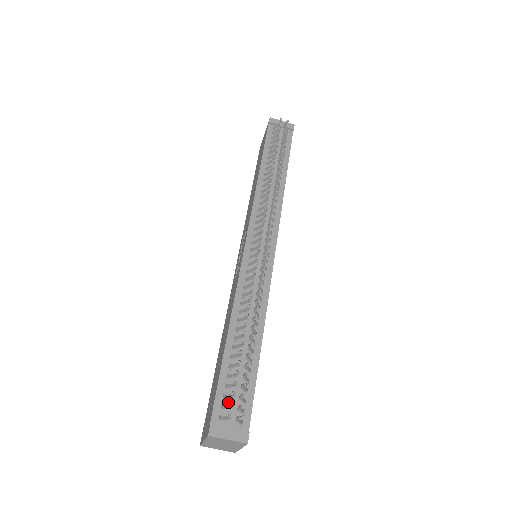
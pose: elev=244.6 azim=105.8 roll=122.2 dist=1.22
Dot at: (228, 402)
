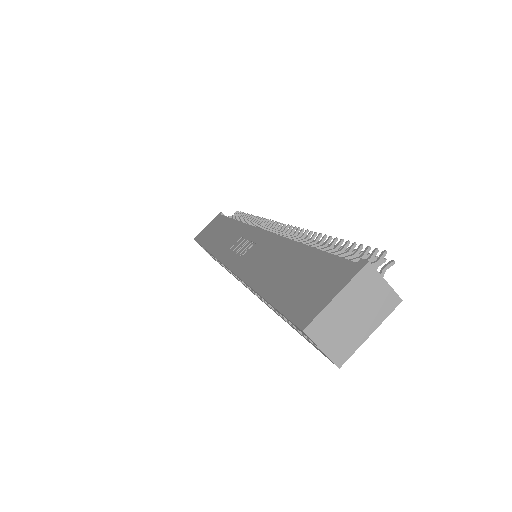
Dot at: occluded
